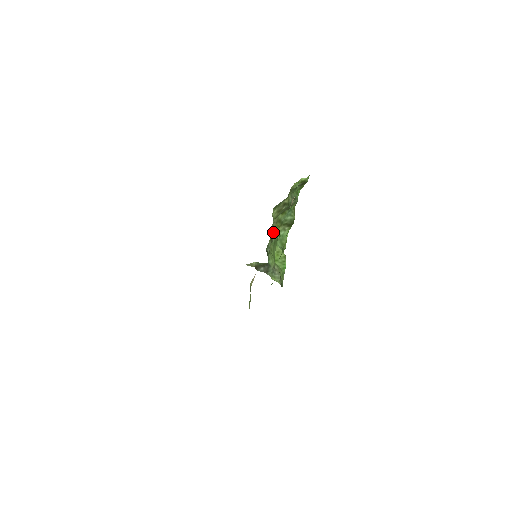
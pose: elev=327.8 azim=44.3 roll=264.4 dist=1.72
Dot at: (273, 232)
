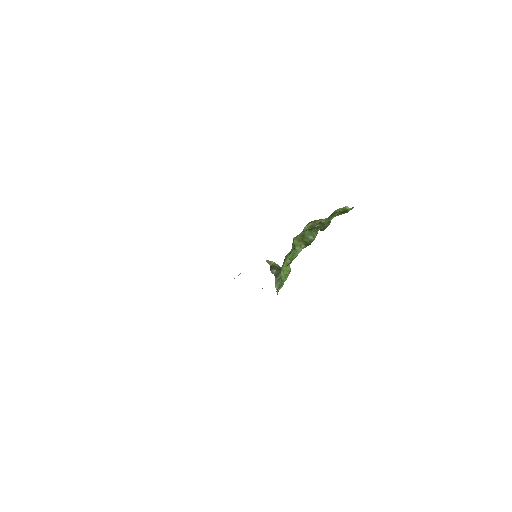
Dot at: (293, 243)
